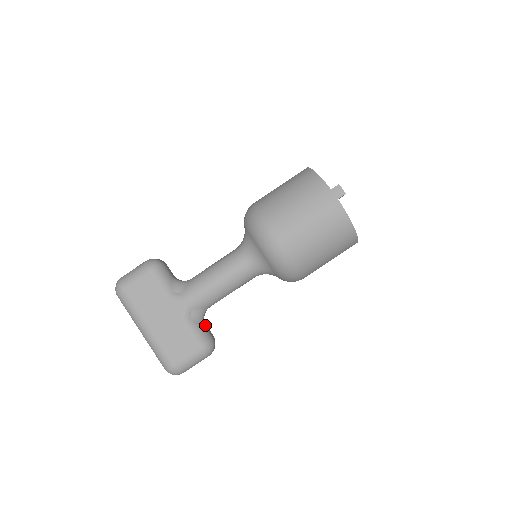
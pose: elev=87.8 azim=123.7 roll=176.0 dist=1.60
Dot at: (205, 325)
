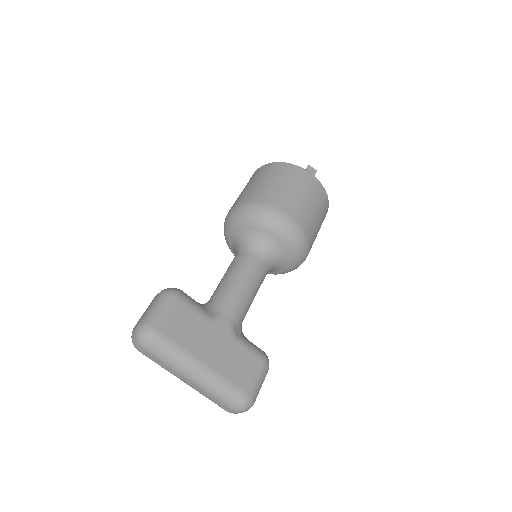
Dot at: occluded
